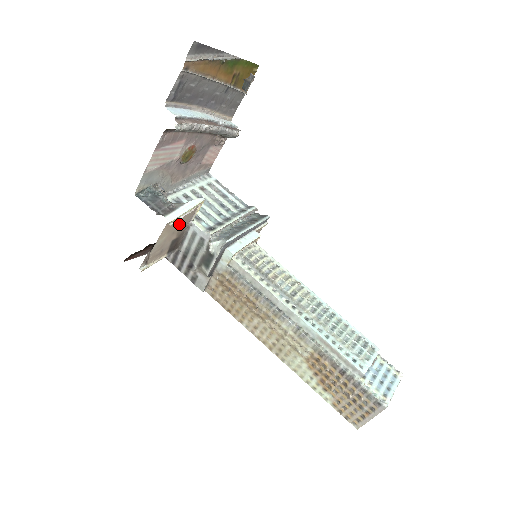
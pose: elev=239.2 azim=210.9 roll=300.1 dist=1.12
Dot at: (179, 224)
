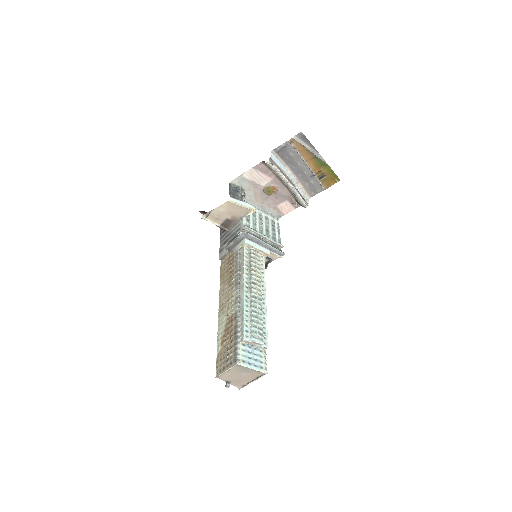
Dot at: (236, 211)
